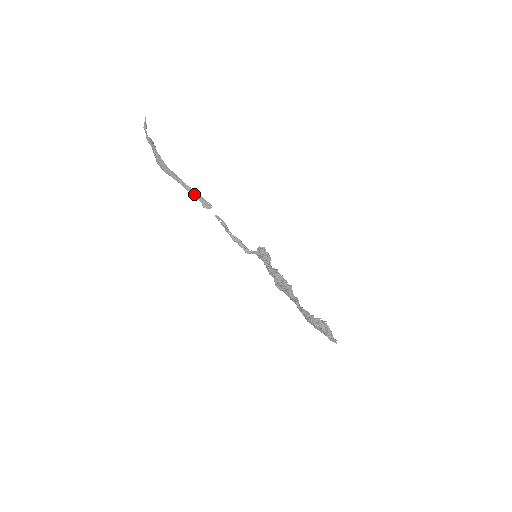
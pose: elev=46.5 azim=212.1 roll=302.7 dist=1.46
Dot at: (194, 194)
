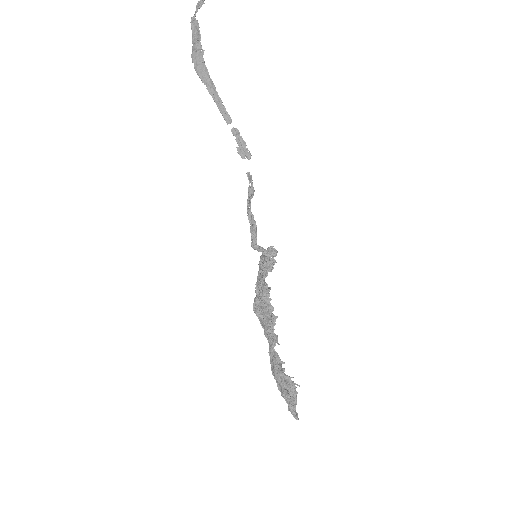
Dot at: occluded
